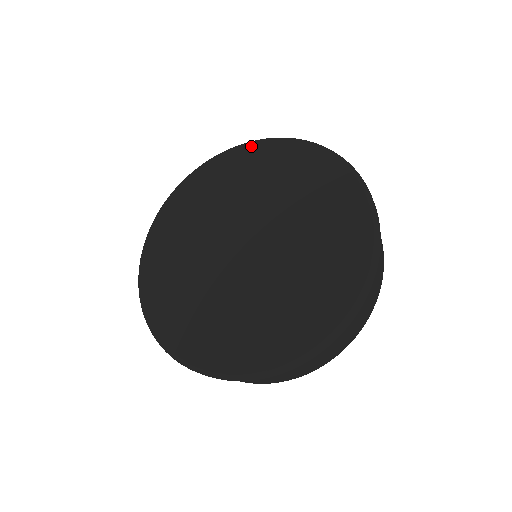
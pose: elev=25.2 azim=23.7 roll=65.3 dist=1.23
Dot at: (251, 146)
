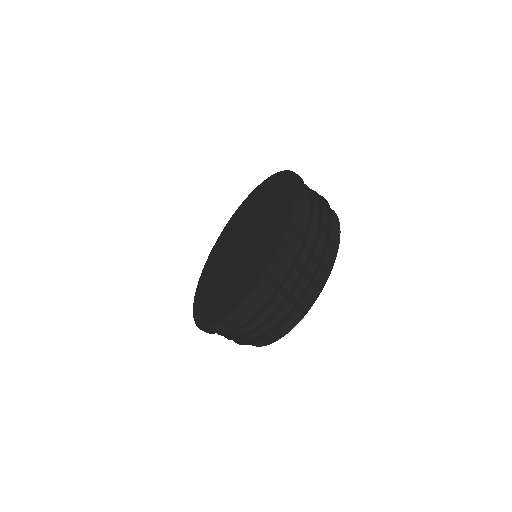
Dot at: (207, 261)
